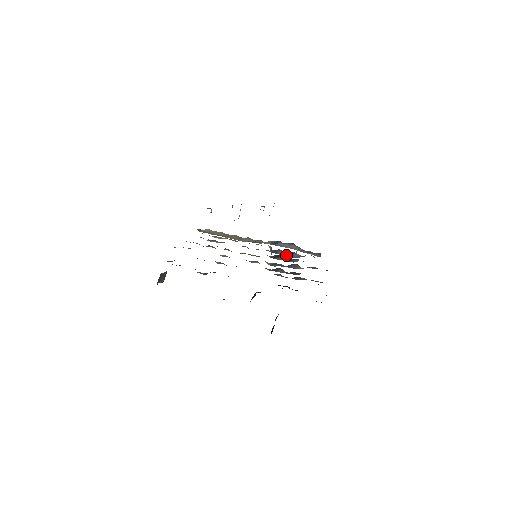
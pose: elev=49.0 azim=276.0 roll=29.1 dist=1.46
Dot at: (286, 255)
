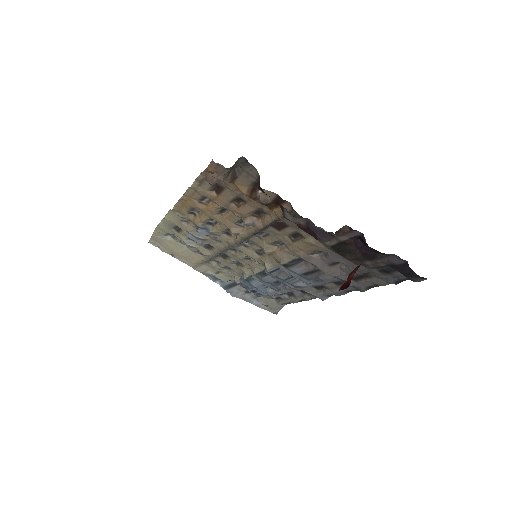
Dot at: (260, 287)
